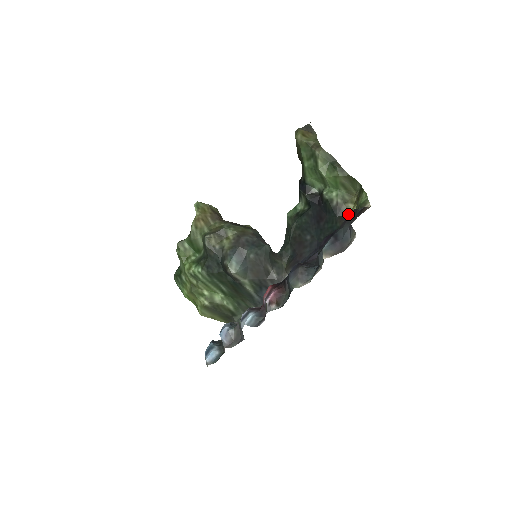
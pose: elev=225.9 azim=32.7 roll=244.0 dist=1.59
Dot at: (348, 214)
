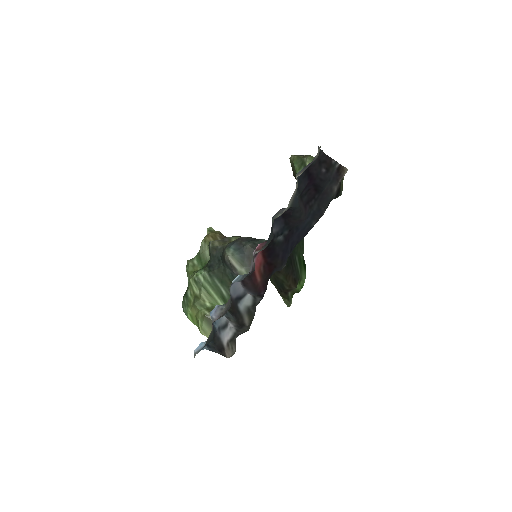
Dot at: occluded
